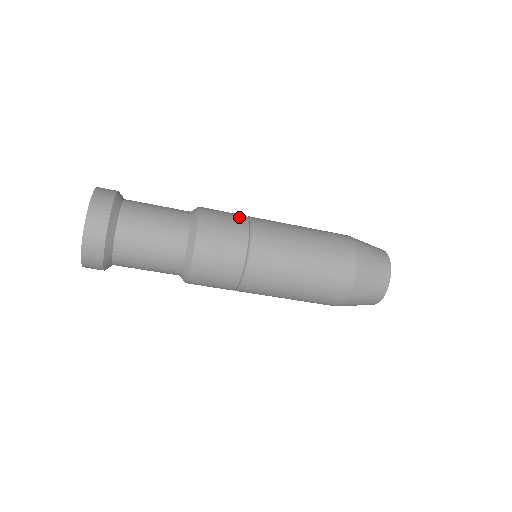
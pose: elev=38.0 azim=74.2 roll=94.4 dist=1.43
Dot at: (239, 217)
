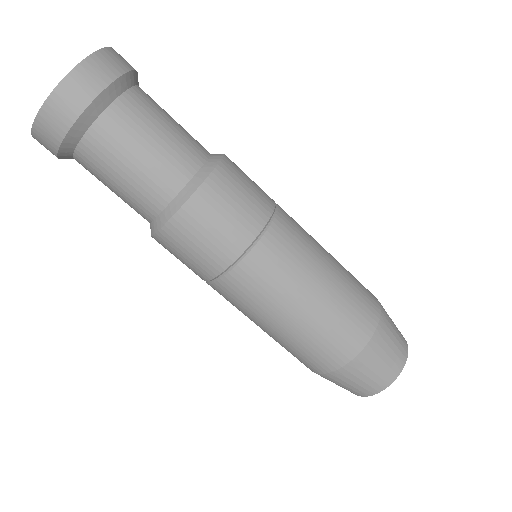
Dot at: occluded
